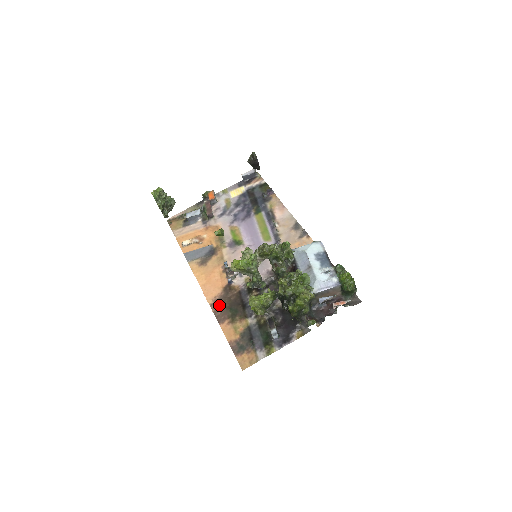
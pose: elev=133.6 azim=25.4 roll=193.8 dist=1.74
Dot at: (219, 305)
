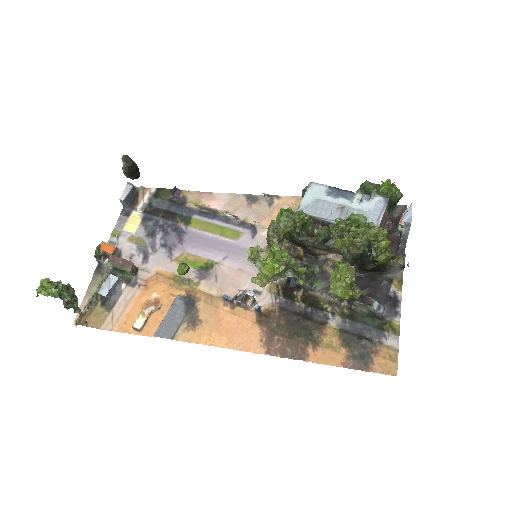
Dot at: (277, 343)
